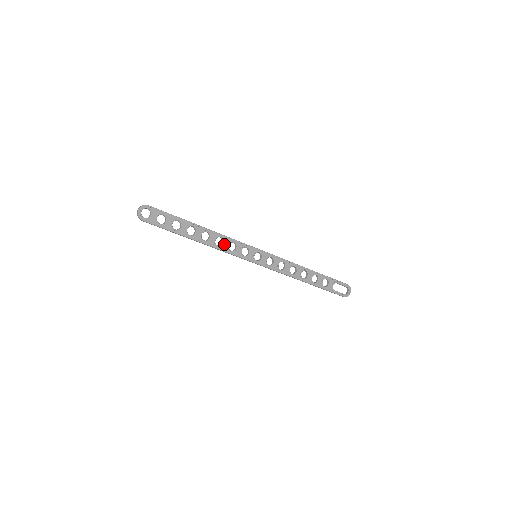
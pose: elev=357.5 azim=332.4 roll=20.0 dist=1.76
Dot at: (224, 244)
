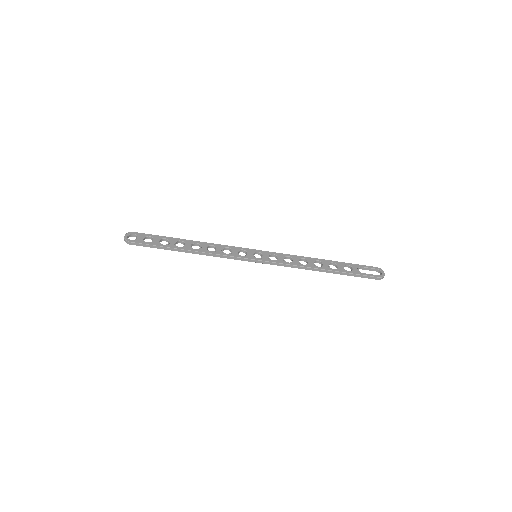
Dot at: (217, 250)
